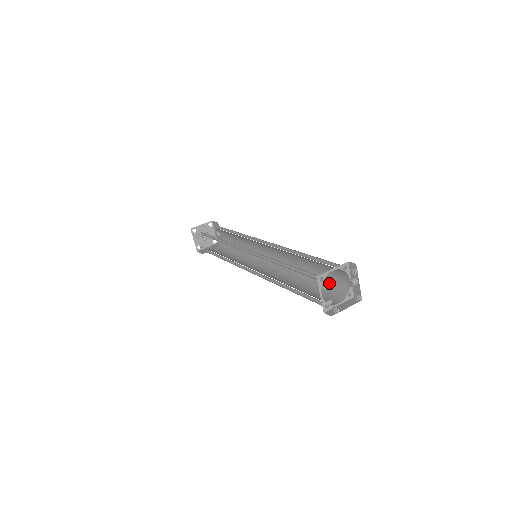
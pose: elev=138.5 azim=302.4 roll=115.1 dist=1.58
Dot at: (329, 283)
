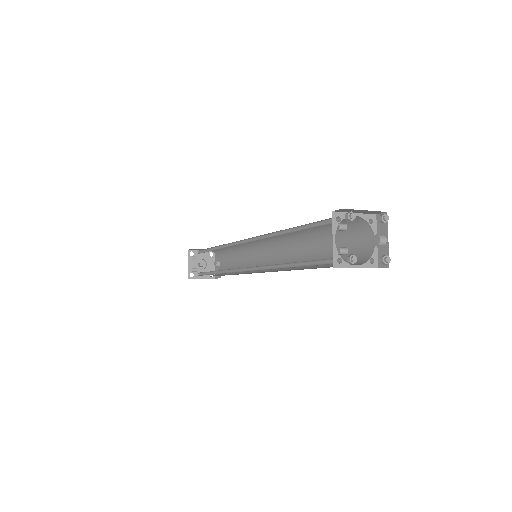
Dot at: (348, 214)
